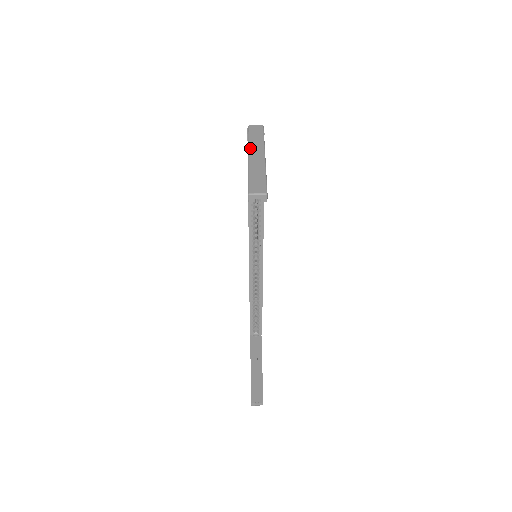
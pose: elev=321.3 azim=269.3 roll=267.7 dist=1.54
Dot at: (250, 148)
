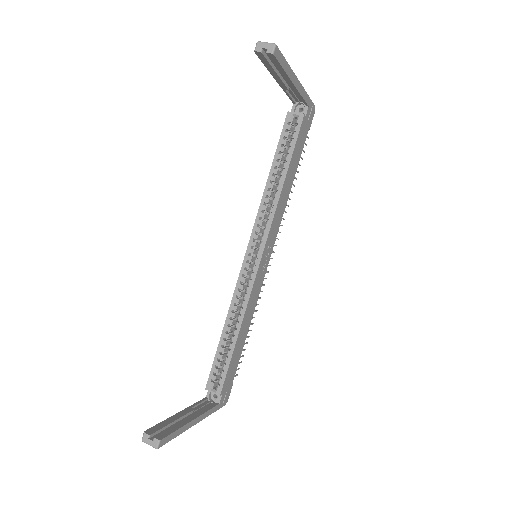
Dot at: occluded
